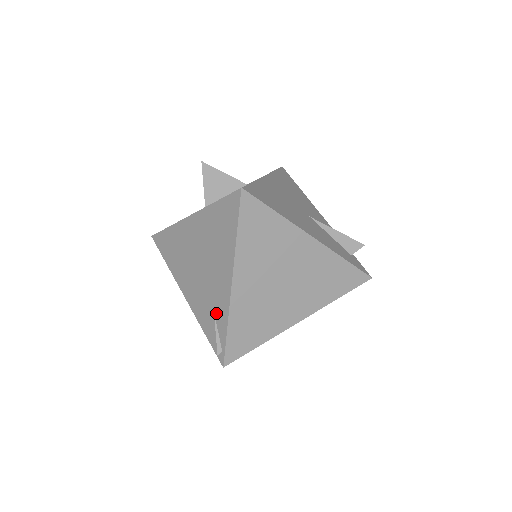
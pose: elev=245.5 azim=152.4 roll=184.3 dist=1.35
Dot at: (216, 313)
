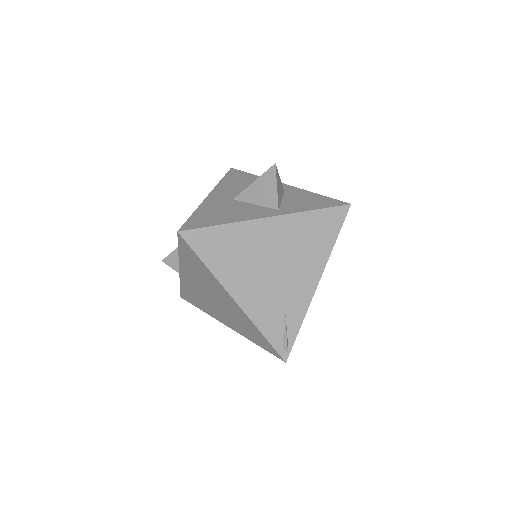
Dot at: (289, 313)
